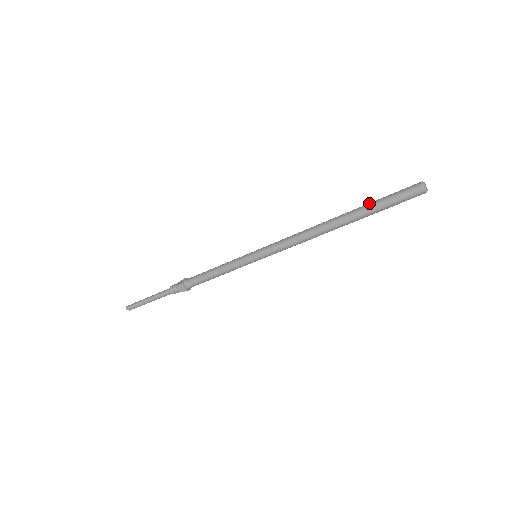
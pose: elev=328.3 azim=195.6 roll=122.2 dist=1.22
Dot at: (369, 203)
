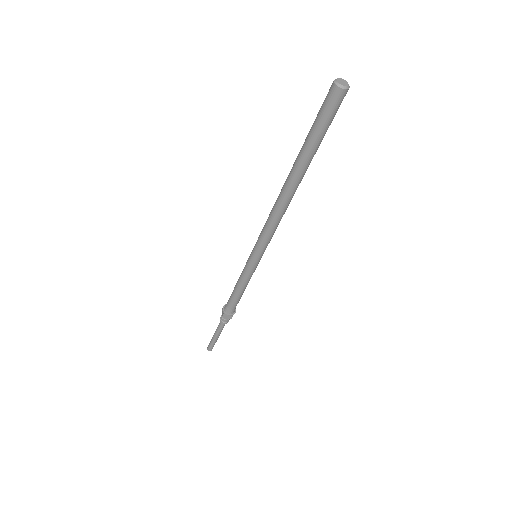
Dot at: occluded
